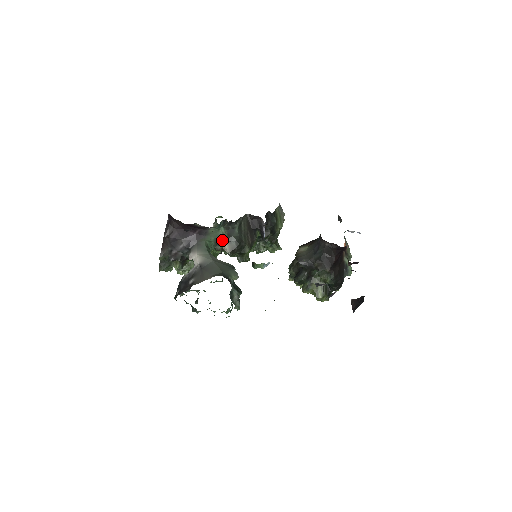
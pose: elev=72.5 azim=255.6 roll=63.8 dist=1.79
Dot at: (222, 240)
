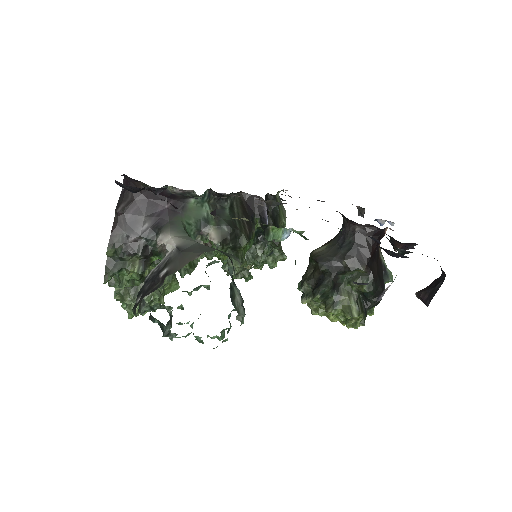
Dot at: (207, 224)
